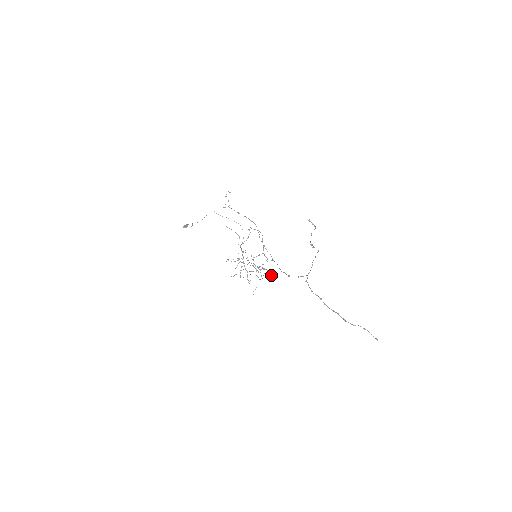
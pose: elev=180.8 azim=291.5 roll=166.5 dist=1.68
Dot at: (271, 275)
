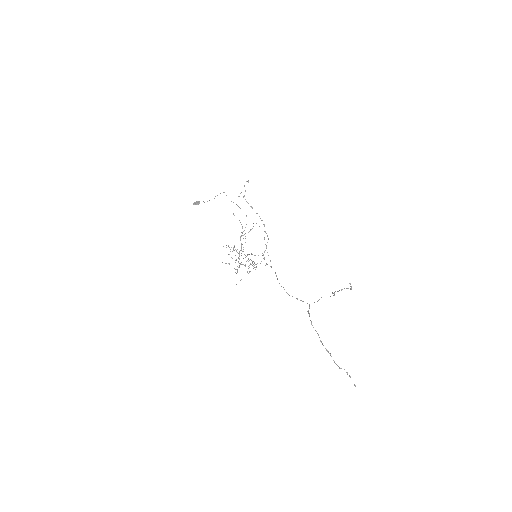
Dot at: occluded
